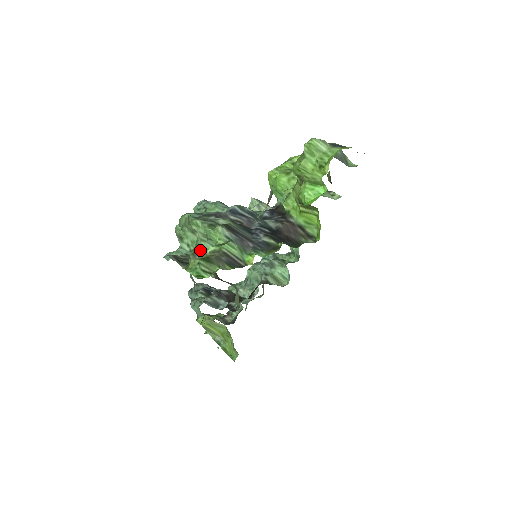
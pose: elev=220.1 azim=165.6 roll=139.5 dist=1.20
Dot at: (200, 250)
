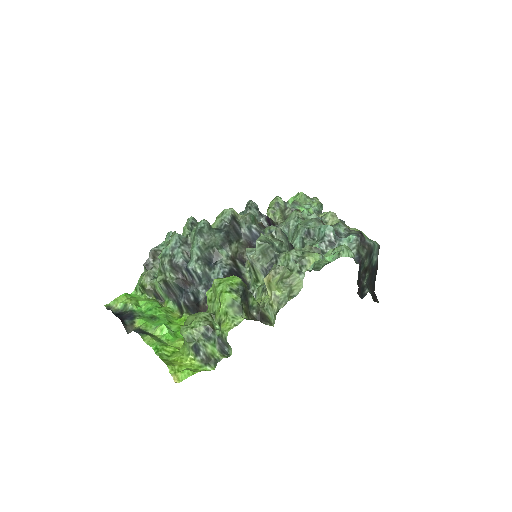
Dot at: occluded
